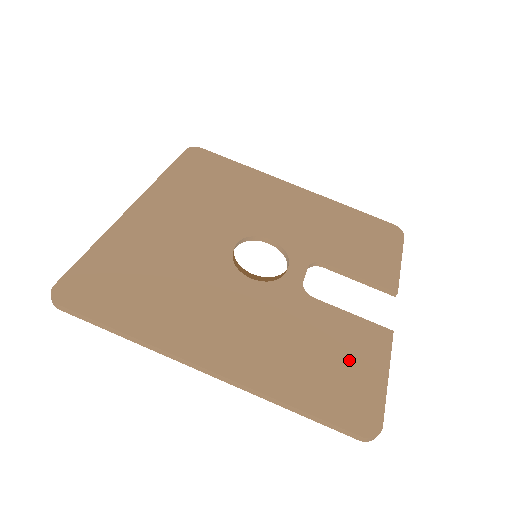
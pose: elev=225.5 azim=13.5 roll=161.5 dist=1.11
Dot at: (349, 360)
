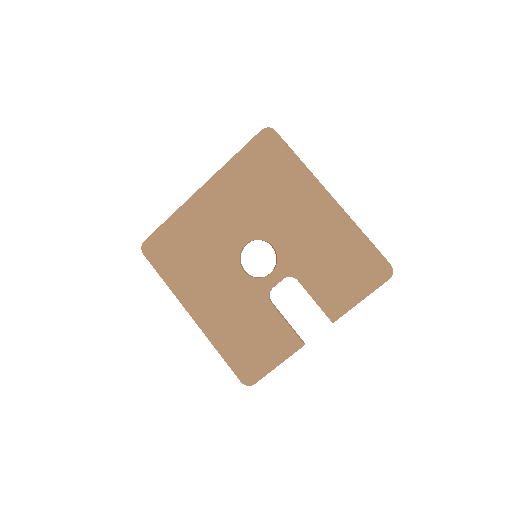
Dot at: (263, 347)
